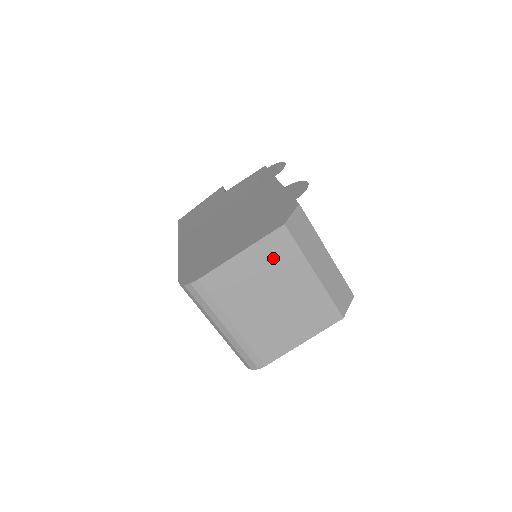
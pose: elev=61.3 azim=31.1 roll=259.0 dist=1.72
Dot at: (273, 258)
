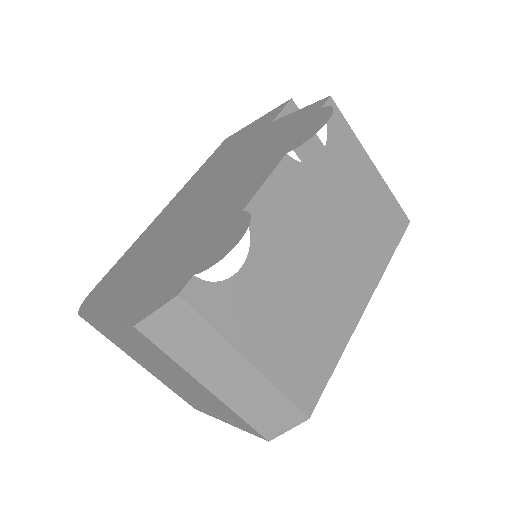
Dot at: (144, 346)
